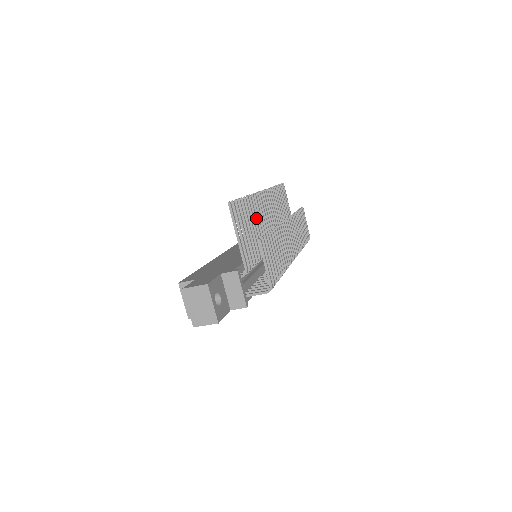
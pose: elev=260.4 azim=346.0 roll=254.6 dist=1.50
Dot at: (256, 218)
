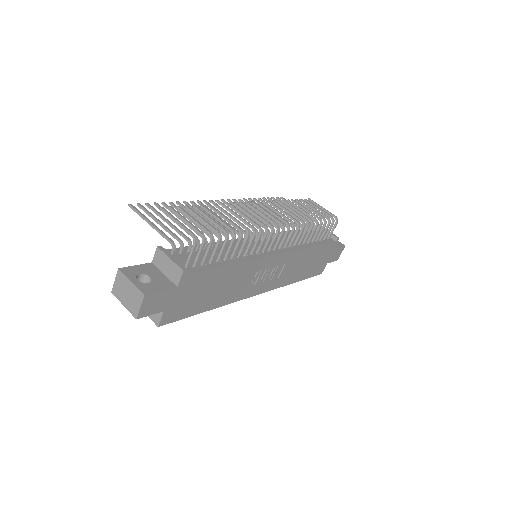
Dot at: occluded
